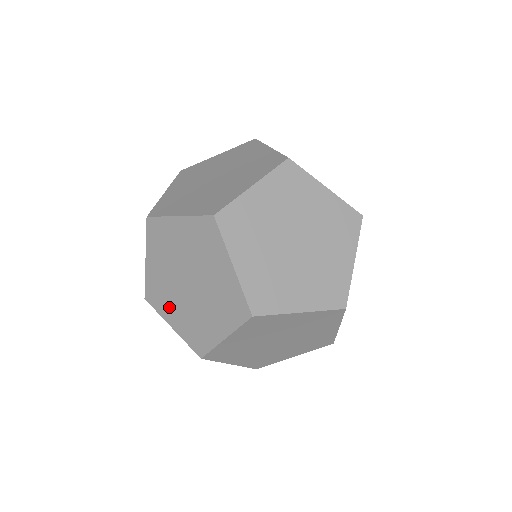
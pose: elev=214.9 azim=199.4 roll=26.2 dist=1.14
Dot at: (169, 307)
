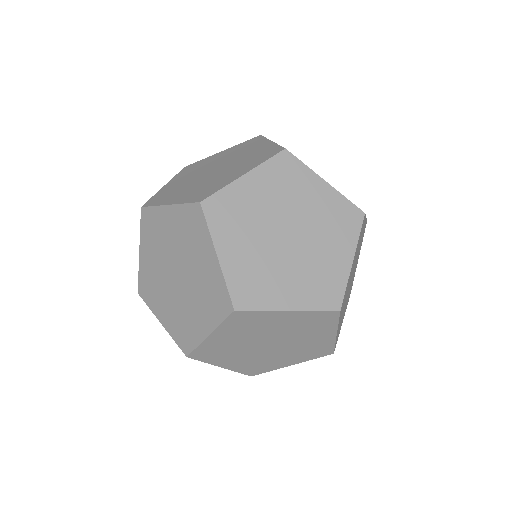
Dot at: occluded
